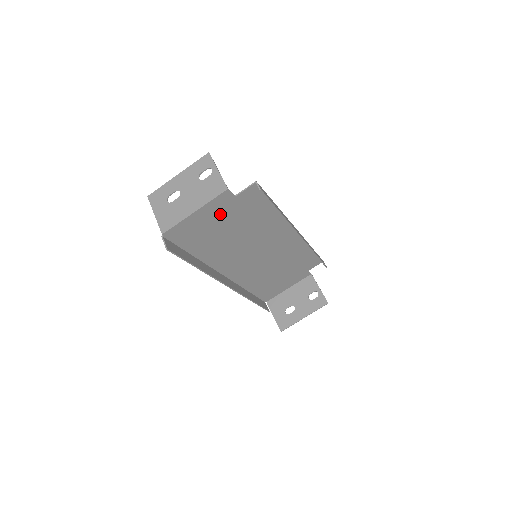
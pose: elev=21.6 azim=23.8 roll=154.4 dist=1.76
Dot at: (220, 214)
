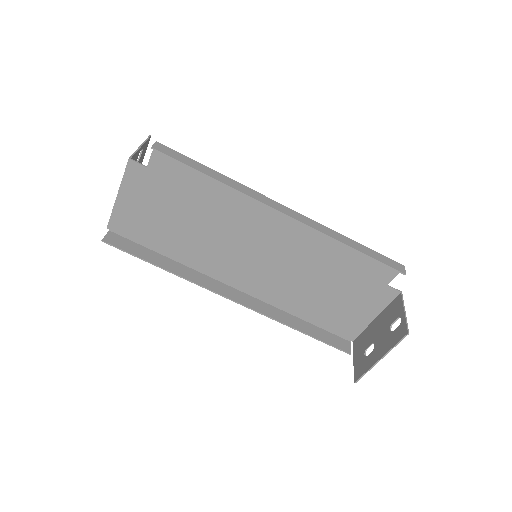
Dot at: (150, 195)
